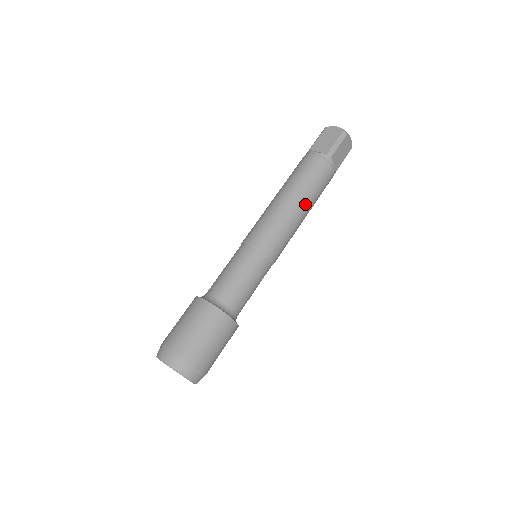
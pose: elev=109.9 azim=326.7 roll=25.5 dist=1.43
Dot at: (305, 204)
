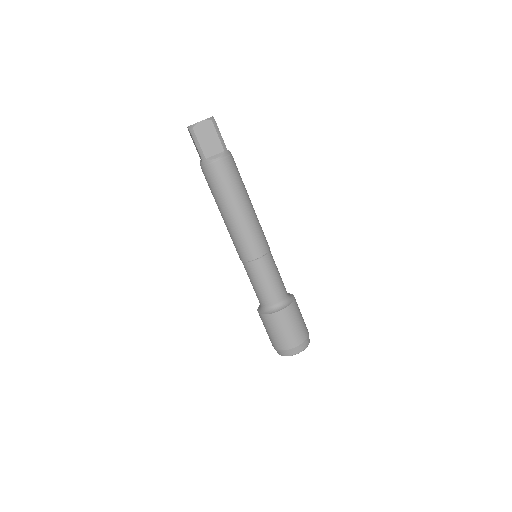
Dot at: (231, 207)
